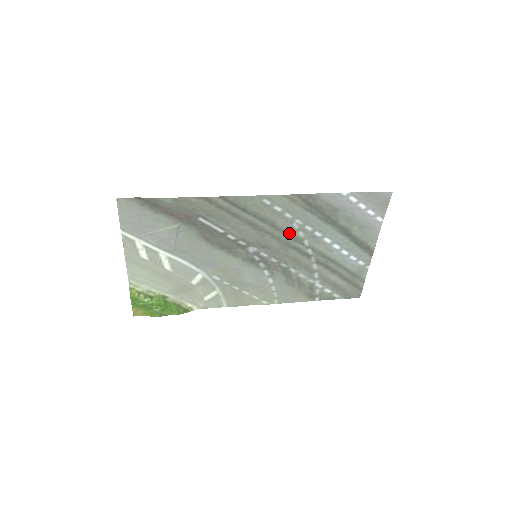
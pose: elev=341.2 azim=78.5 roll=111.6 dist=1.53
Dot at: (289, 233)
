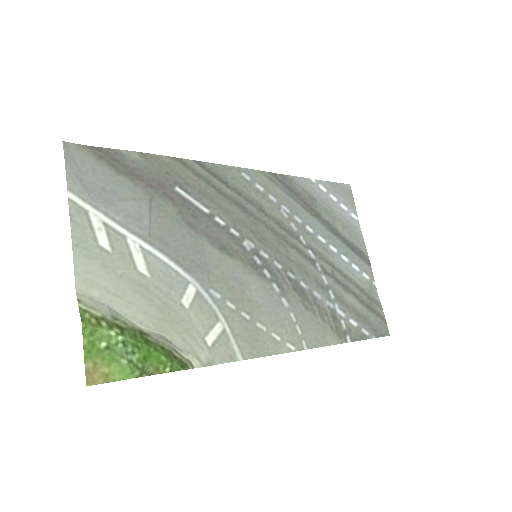
Dot at: (281, 224)
